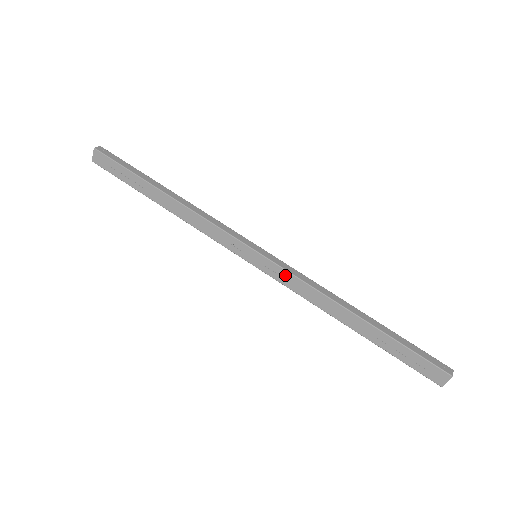
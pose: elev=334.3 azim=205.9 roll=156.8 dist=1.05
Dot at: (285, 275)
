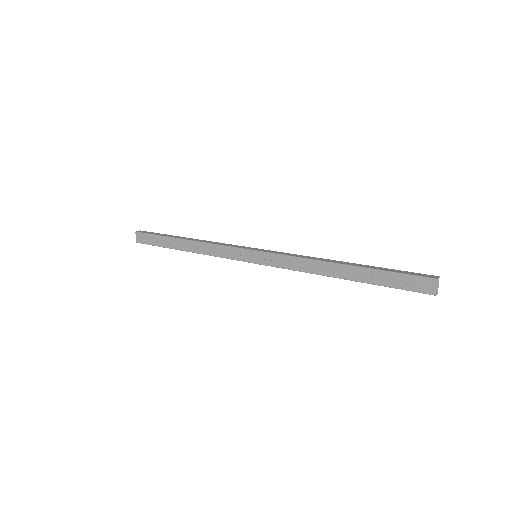
Dot at: (279, 259)
